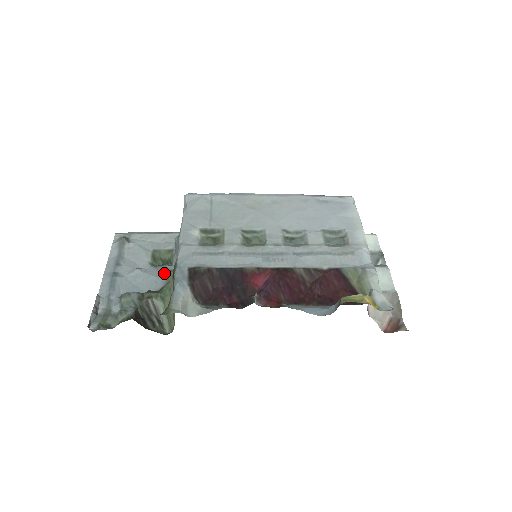
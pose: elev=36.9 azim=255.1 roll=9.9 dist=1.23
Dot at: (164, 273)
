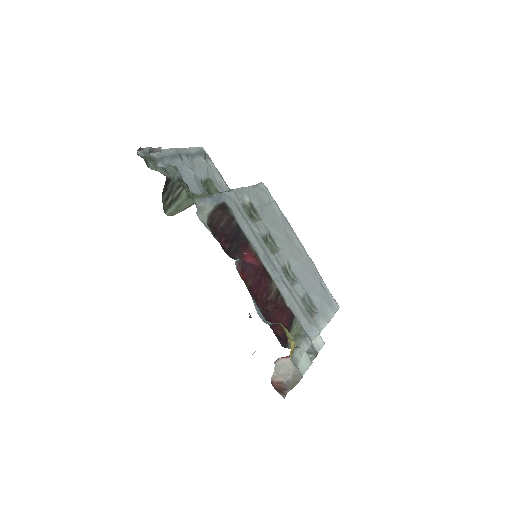
Dot at: (204, 191)
